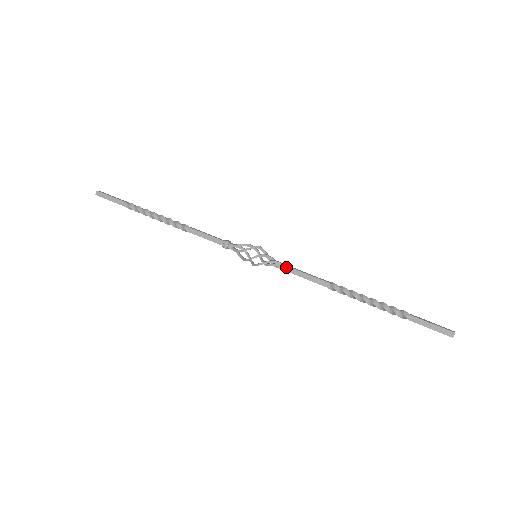
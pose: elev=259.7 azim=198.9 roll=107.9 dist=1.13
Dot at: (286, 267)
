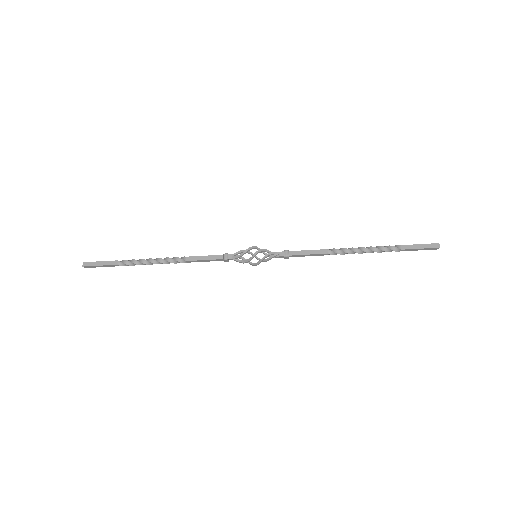
Dot at: (286, 258)
